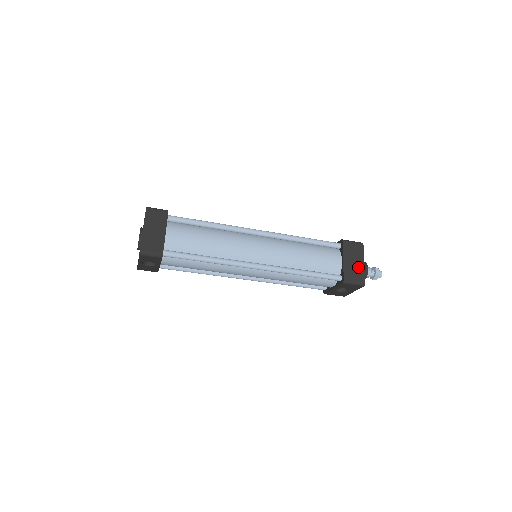
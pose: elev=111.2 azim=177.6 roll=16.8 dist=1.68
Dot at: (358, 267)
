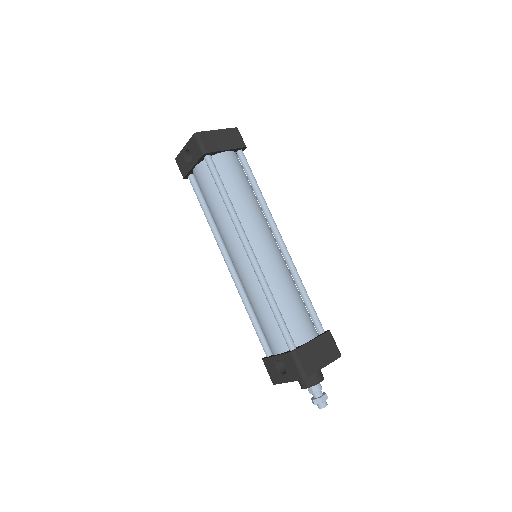
Dot at: (317, 361)
